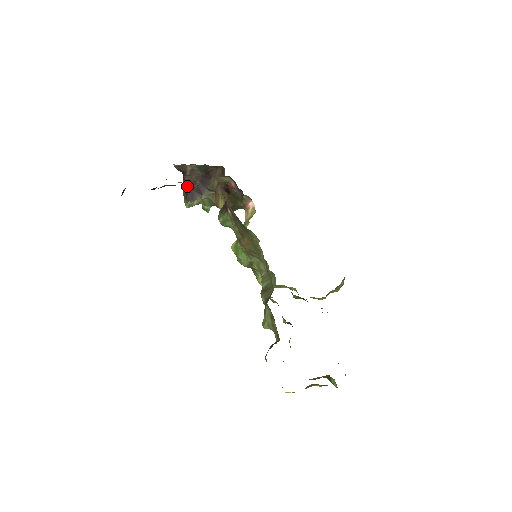
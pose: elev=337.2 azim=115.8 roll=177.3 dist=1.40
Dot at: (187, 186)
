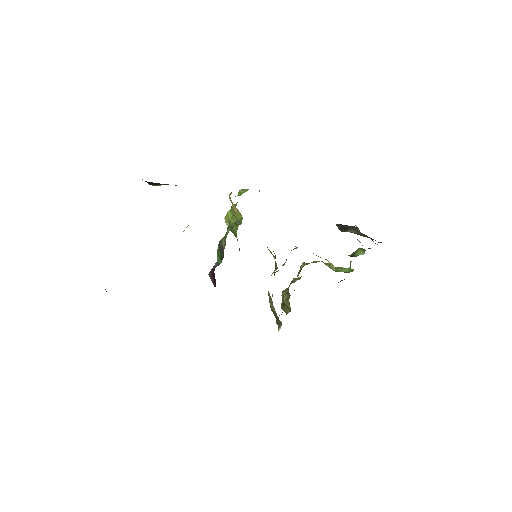
Dot at: occluded
